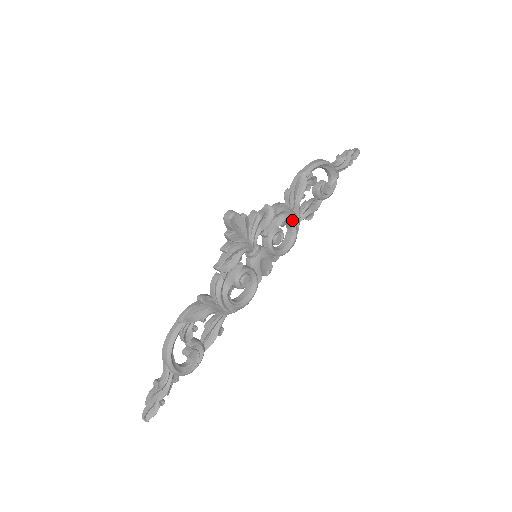
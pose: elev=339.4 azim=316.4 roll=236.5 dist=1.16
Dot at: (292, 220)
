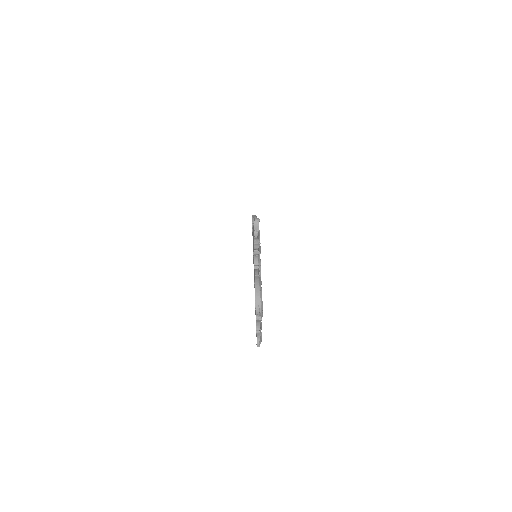
Dot at: occluded
